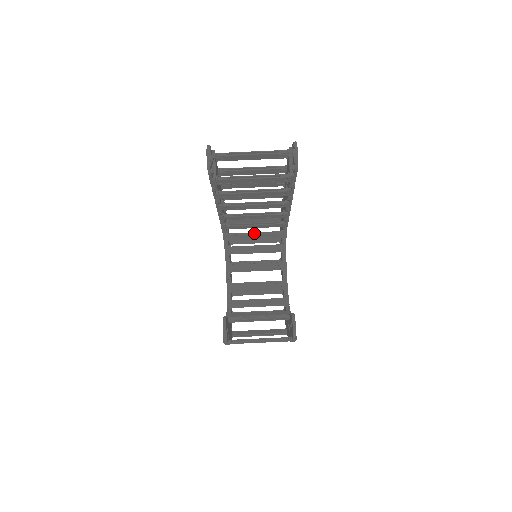
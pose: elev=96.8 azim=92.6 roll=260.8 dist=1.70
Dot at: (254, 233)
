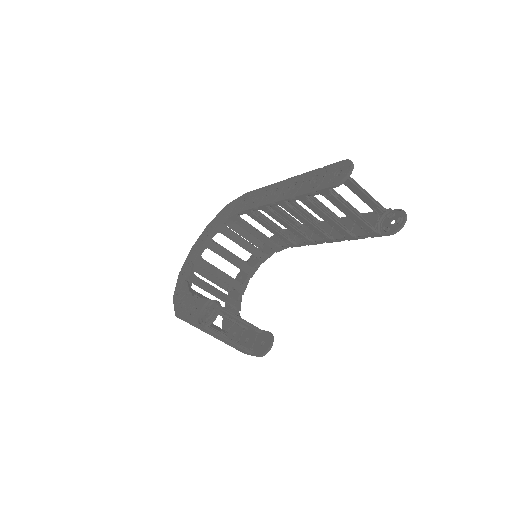
Dot at: (258, 231)
